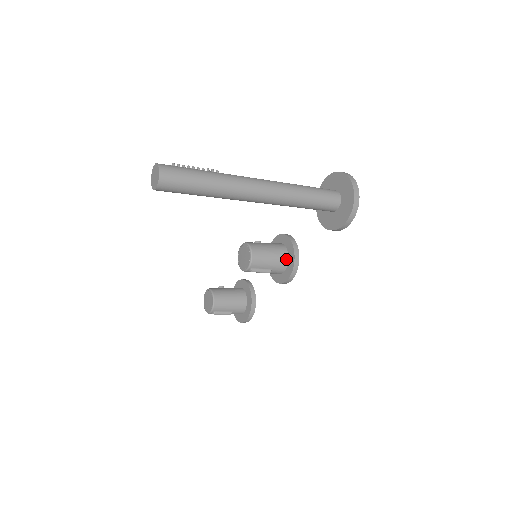
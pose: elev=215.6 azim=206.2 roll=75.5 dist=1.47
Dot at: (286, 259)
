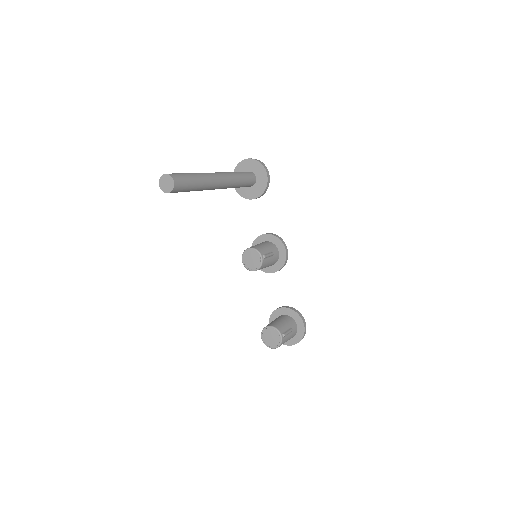
Dot at: (270, 243)
